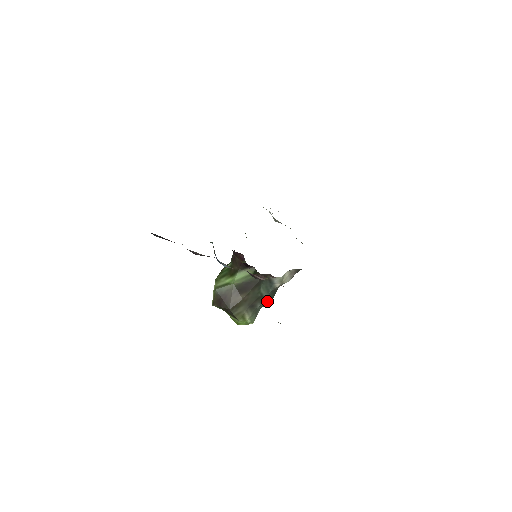
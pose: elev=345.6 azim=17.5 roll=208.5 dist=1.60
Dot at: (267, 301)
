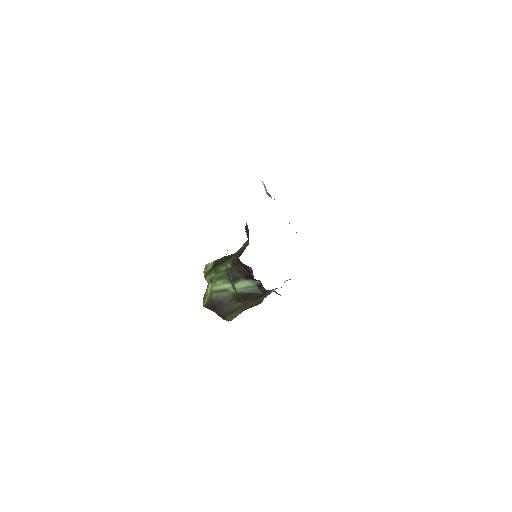
Dot at: occluded
